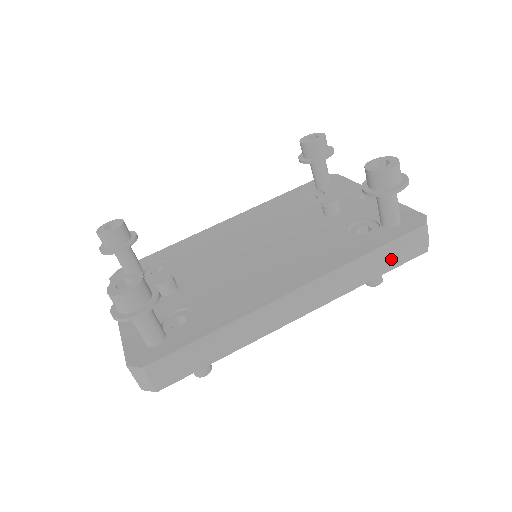
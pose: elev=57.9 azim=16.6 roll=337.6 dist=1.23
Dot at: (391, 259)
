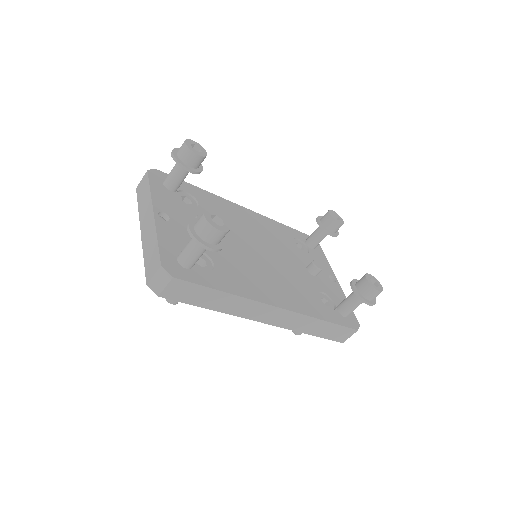
Dot at: (328, 333)
